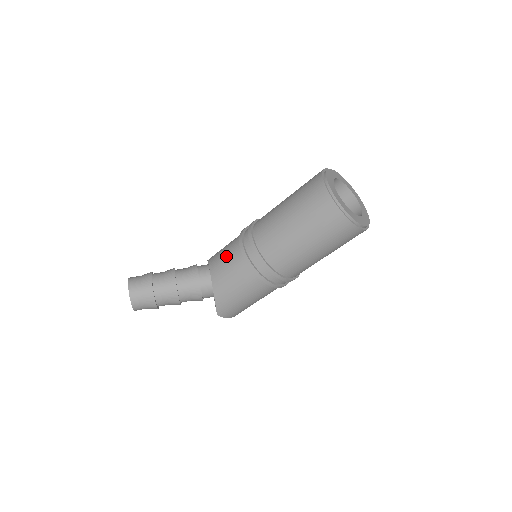
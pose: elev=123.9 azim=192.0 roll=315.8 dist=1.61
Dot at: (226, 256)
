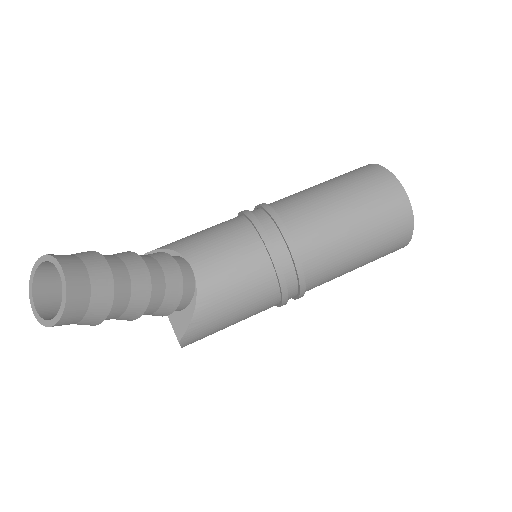
Dot at: (229, 248)
